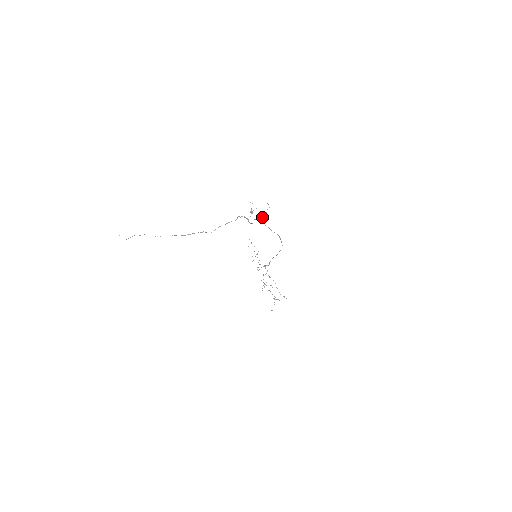
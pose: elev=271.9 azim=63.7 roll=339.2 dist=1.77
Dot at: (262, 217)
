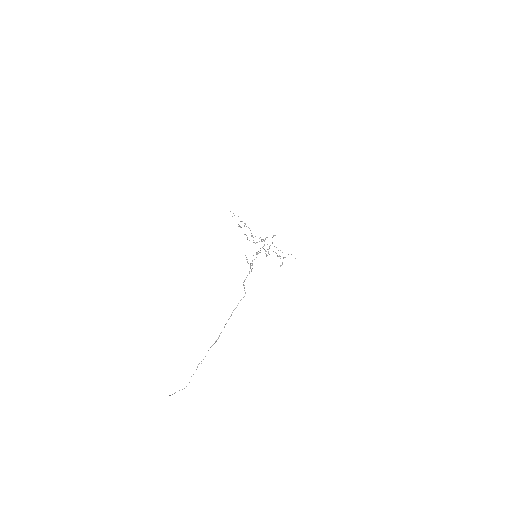
Dot at: (257, 254)
